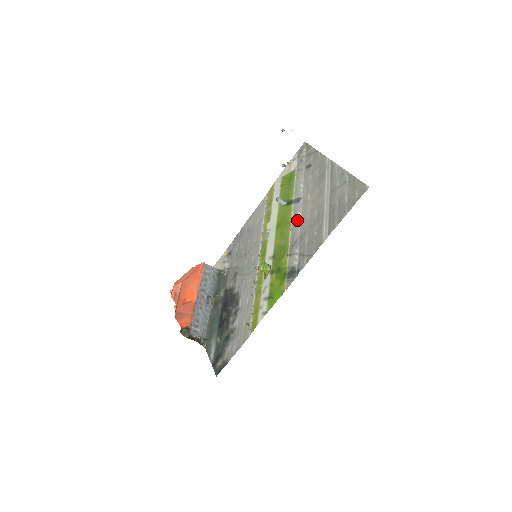
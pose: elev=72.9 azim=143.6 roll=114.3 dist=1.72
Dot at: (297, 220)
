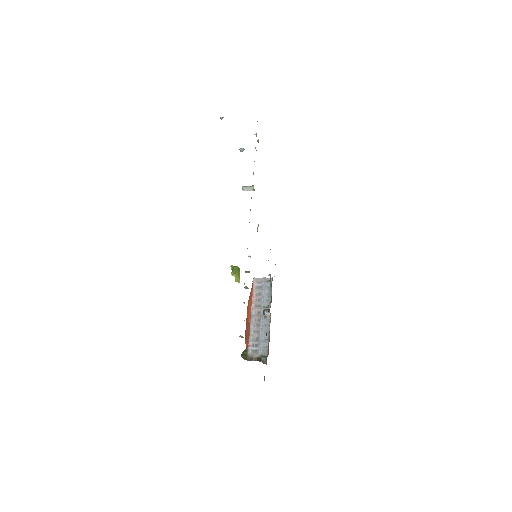
Dot at: occluded
